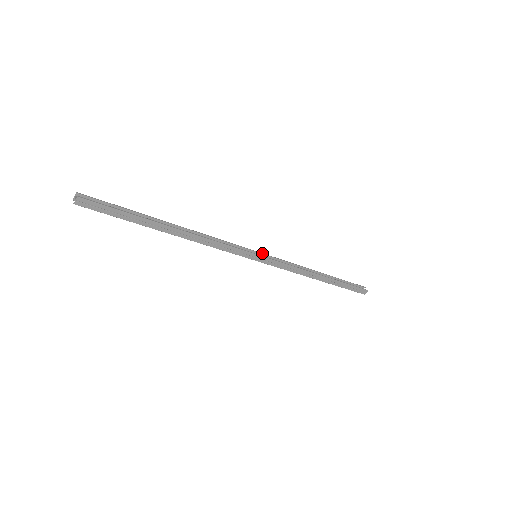
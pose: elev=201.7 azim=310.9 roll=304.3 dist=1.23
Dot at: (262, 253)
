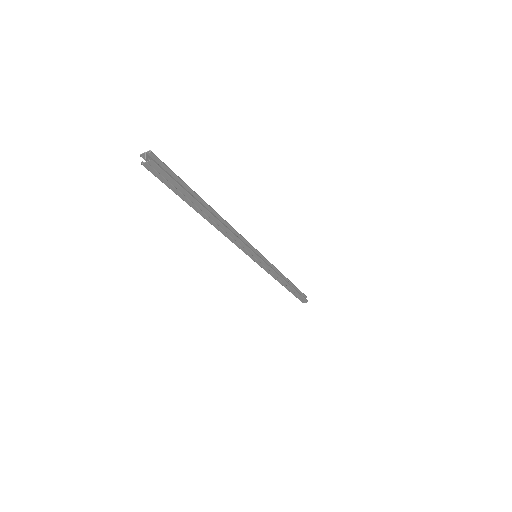
Dot at: occluded
